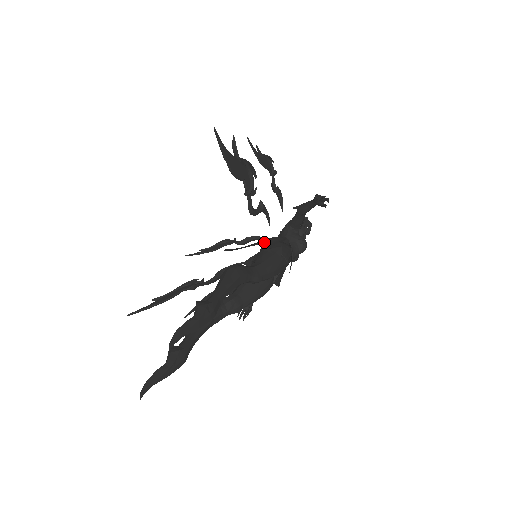
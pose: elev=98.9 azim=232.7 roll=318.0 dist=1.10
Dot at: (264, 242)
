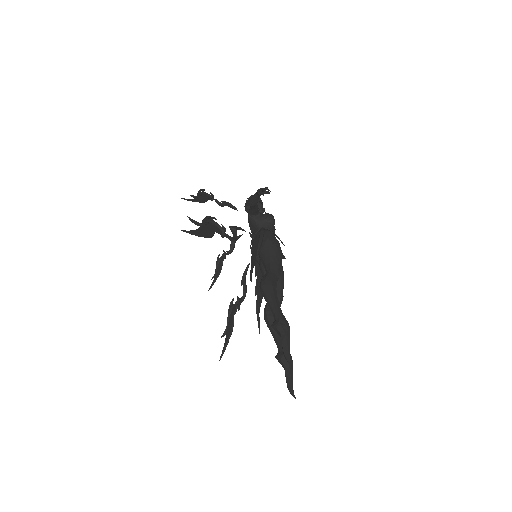
Dot at: (258, 249)
